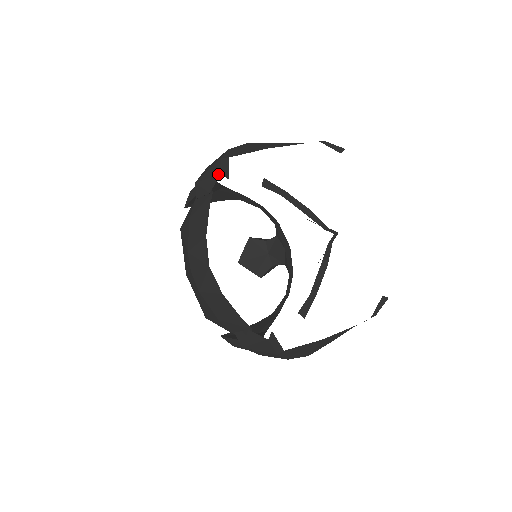
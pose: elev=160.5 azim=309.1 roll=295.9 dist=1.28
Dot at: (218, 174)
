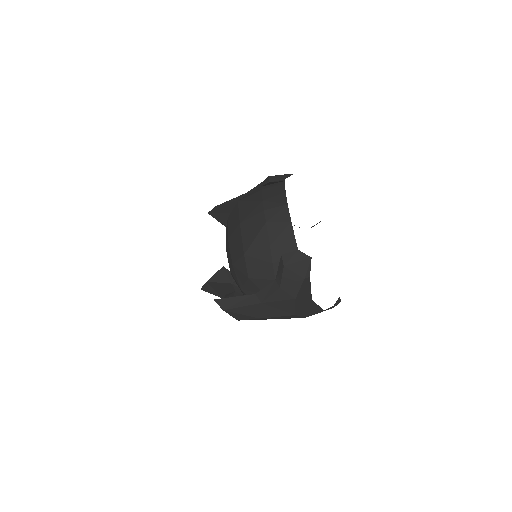
Dot at: (291, 174)
